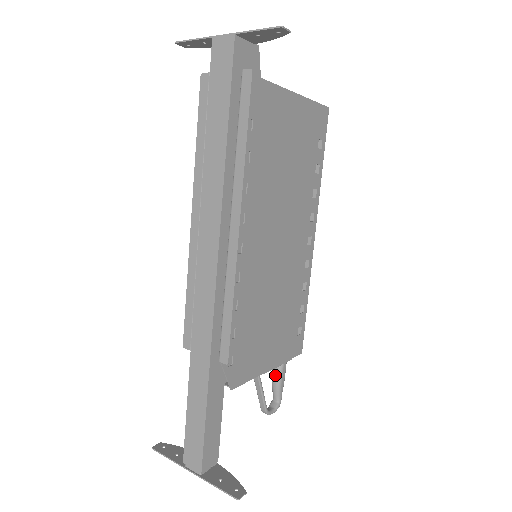
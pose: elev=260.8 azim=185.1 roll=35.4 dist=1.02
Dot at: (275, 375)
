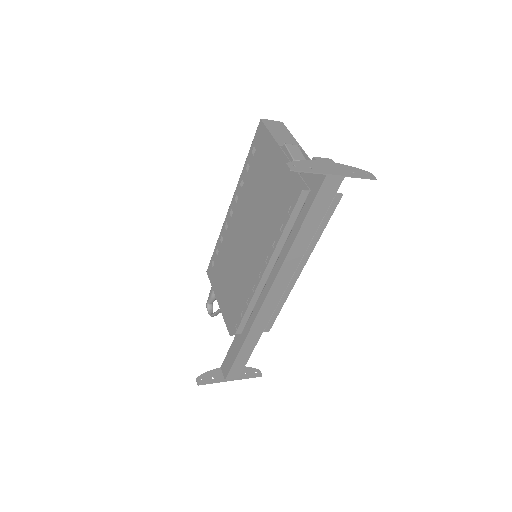
Dot at: occluded
